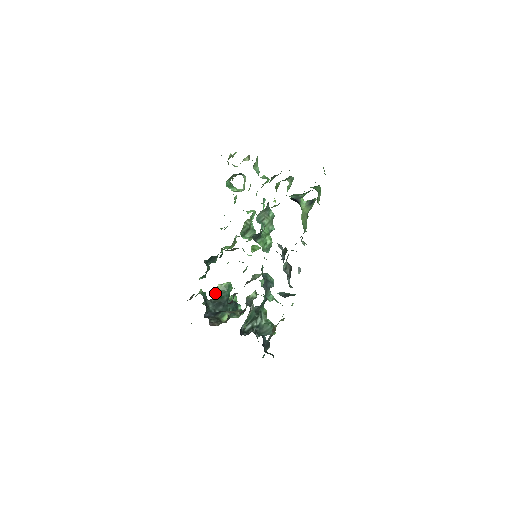
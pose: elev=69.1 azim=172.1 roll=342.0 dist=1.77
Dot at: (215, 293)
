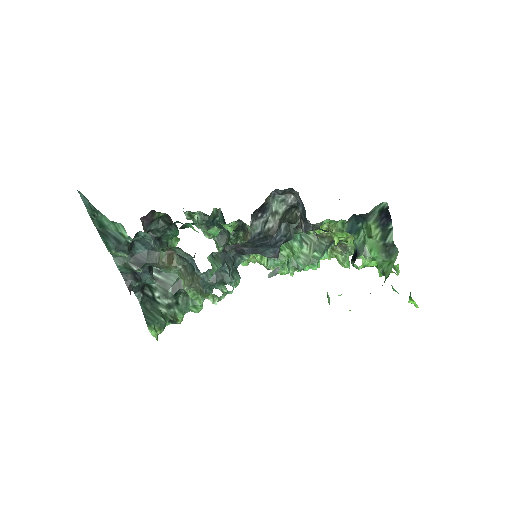
Dot at: occluded
